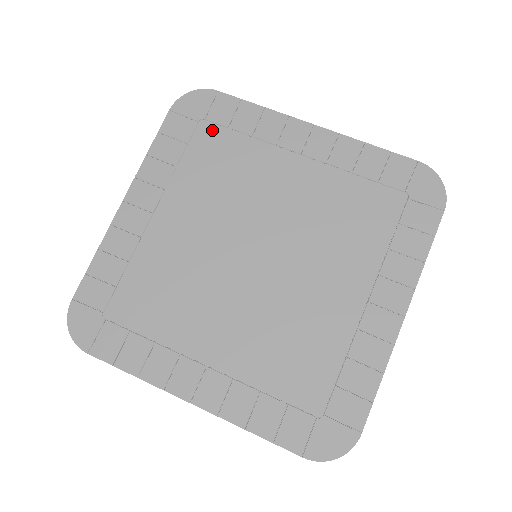
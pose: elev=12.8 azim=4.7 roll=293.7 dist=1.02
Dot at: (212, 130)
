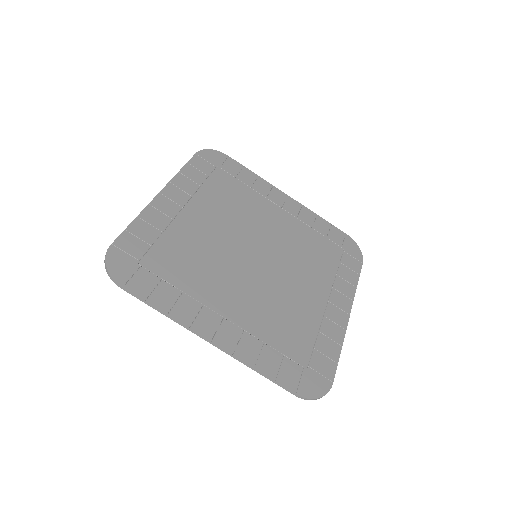
Dot at: (225, 175)
